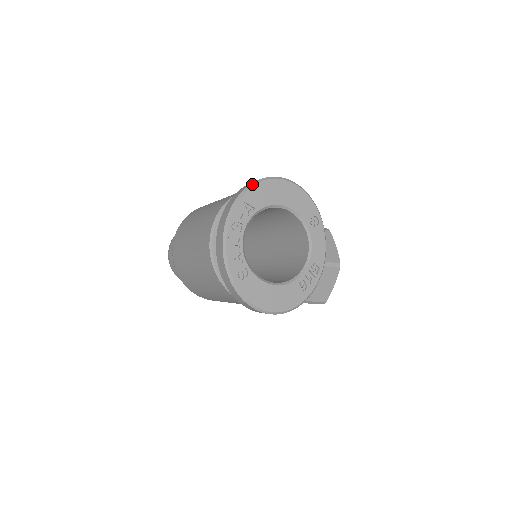
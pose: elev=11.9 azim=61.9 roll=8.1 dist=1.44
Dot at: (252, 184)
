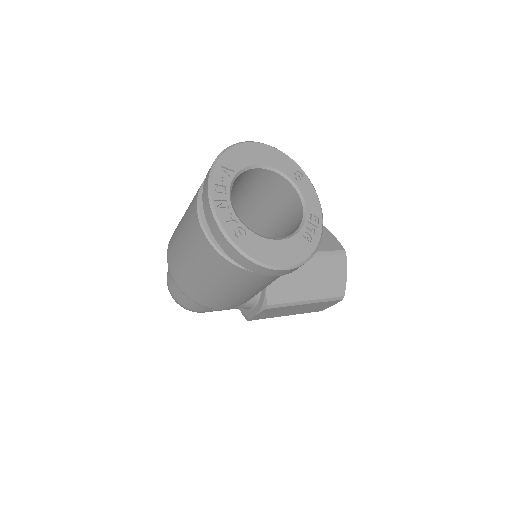
Dot at: (224, 150)
